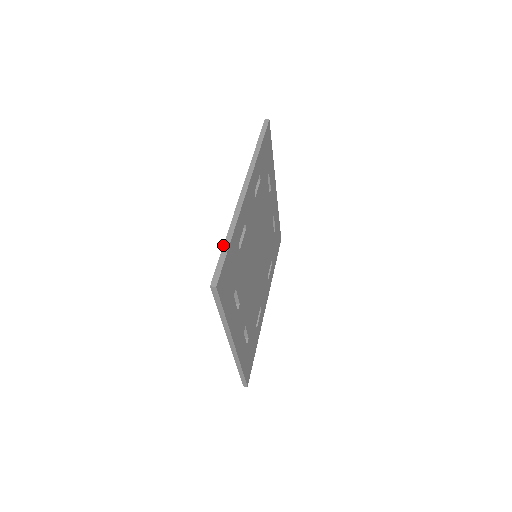
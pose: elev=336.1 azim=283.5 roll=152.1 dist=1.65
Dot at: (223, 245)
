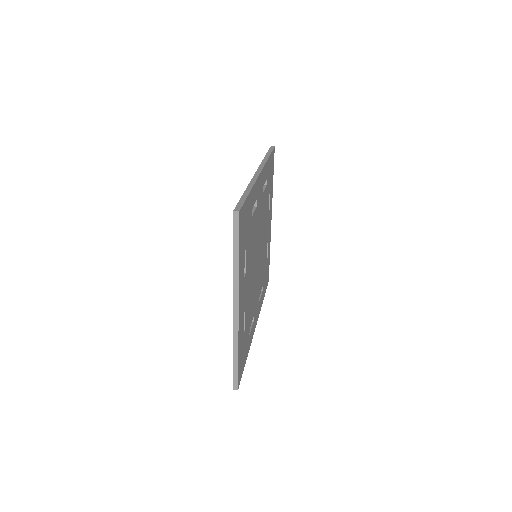
Dot at: (243, 193)
